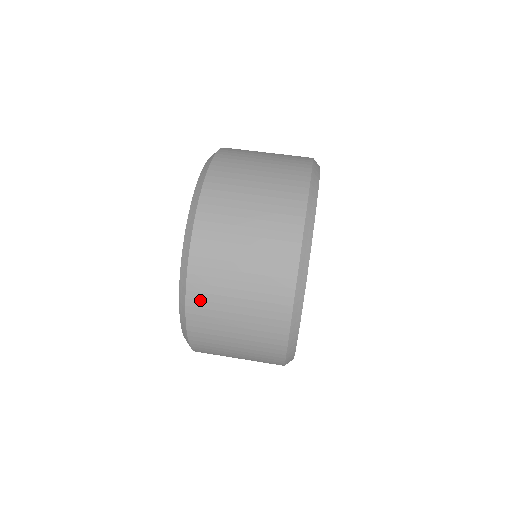
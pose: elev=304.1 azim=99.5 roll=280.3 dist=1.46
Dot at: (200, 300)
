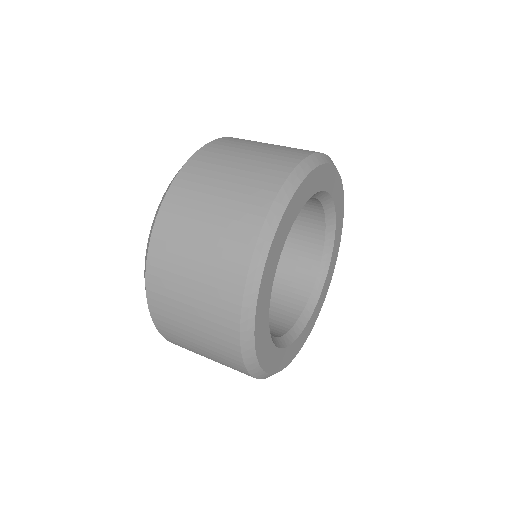
Dot at: (163, 240)
